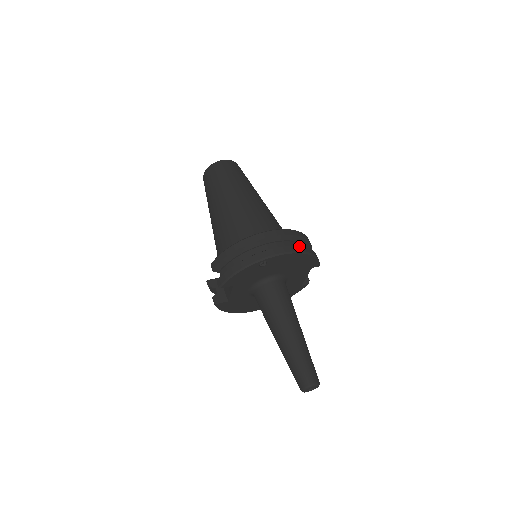
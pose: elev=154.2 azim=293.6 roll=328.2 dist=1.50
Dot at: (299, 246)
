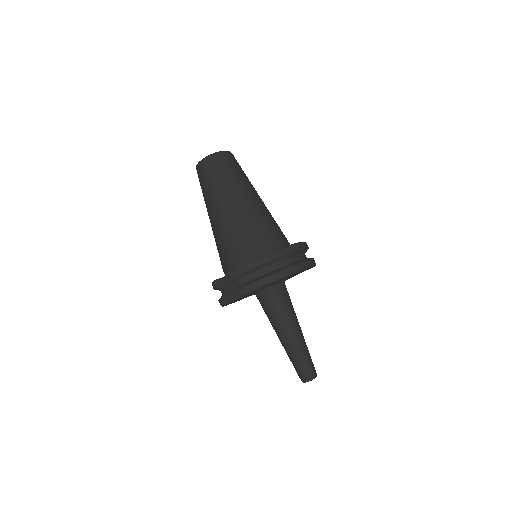
Dot at: (310, 259)
